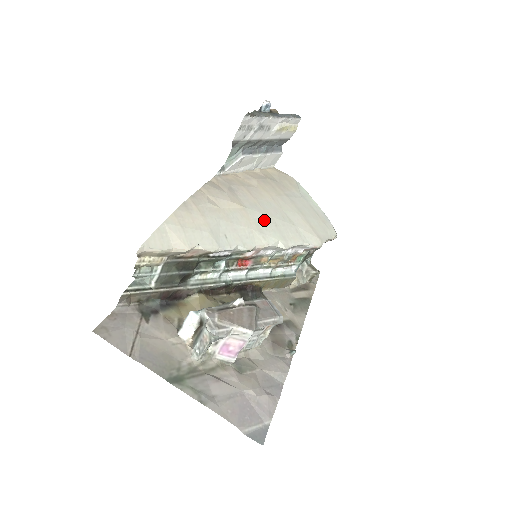
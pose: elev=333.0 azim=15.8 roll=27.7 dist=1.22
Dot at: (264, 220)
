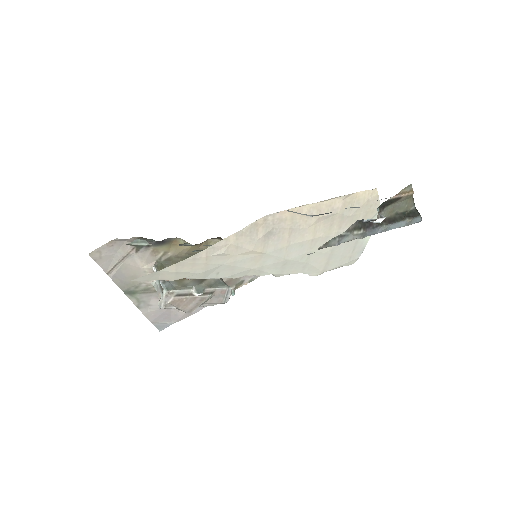
Dot at: (275, 262)
